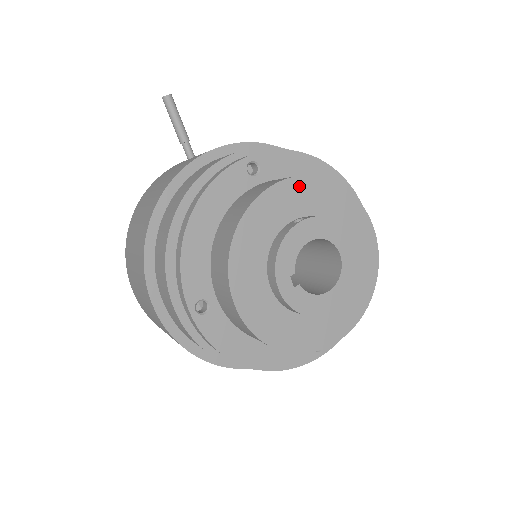
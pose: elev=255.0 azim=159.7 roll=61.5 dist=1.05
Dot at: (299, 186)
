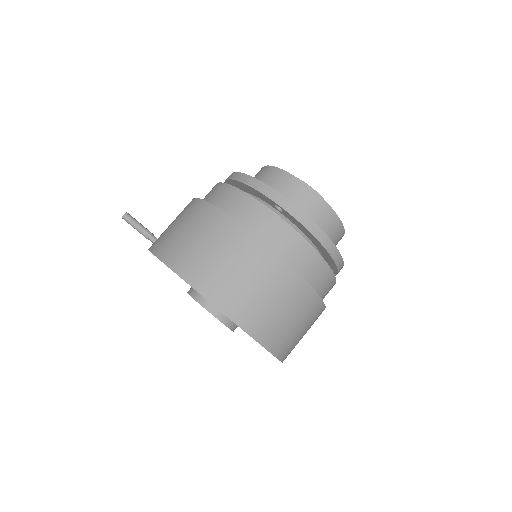
Dot at: occluded
